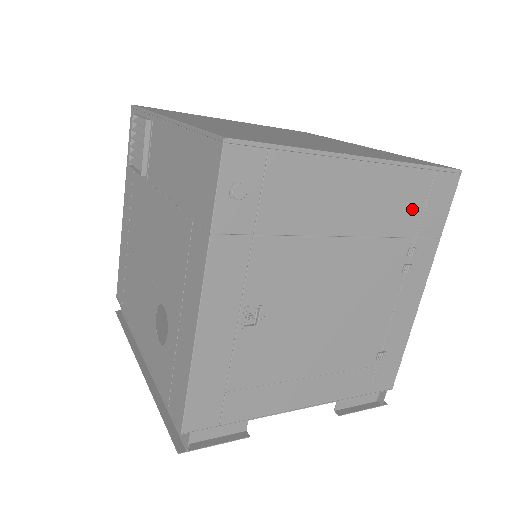
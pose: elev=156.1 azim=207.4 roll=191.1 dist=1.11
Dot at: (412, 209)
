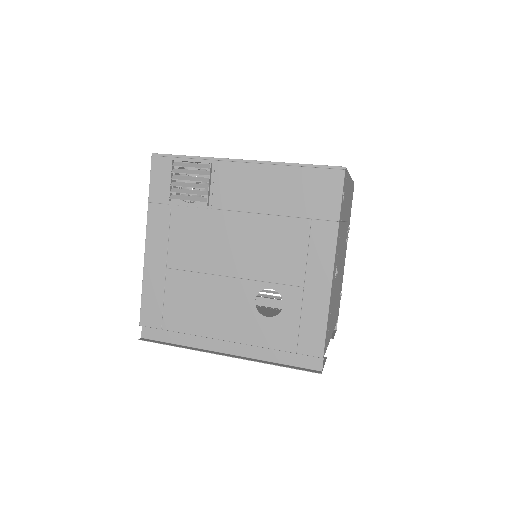
Dot at: (350, 205)
